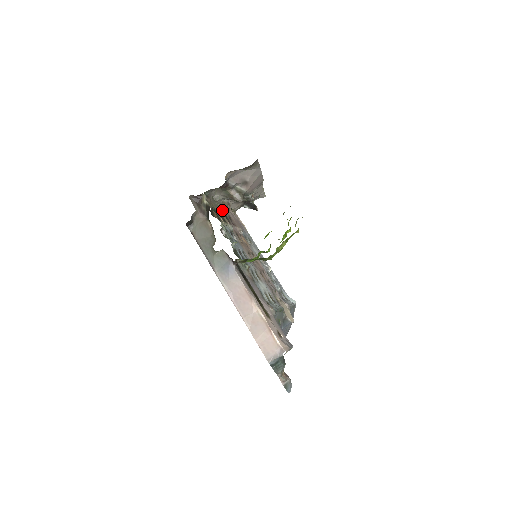
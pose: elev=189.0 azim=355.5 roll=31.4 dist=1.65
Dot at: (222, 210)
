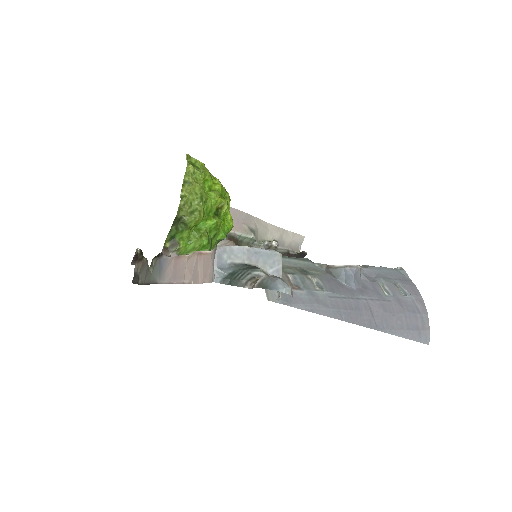
Dot at: occluded
